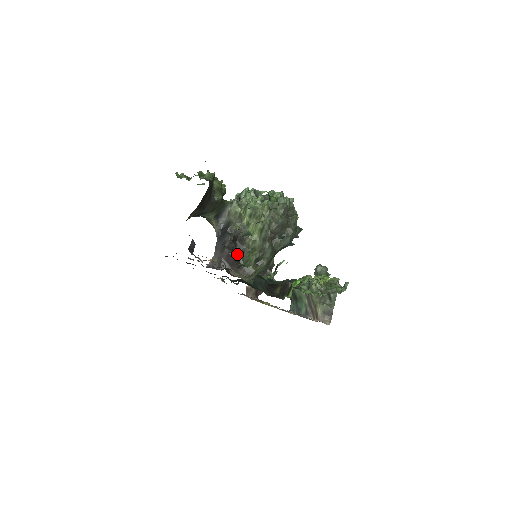
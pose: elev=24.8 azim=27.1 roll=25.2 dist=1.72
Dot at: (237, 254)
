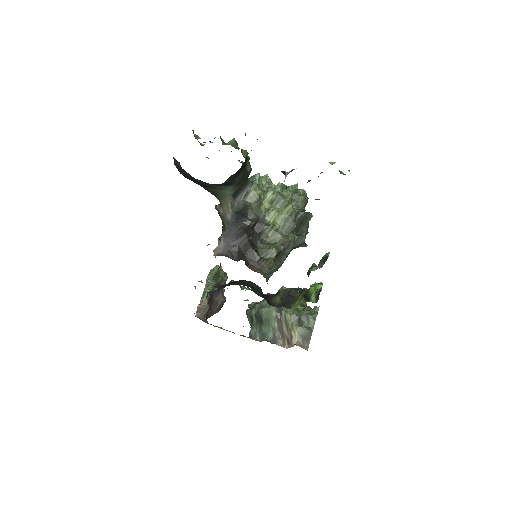
Dot at: (253, 245)
